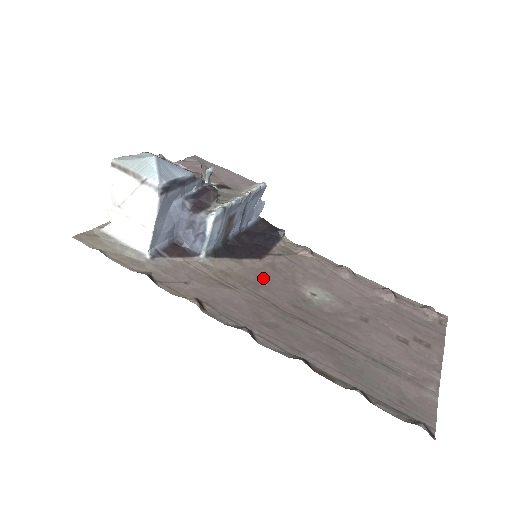
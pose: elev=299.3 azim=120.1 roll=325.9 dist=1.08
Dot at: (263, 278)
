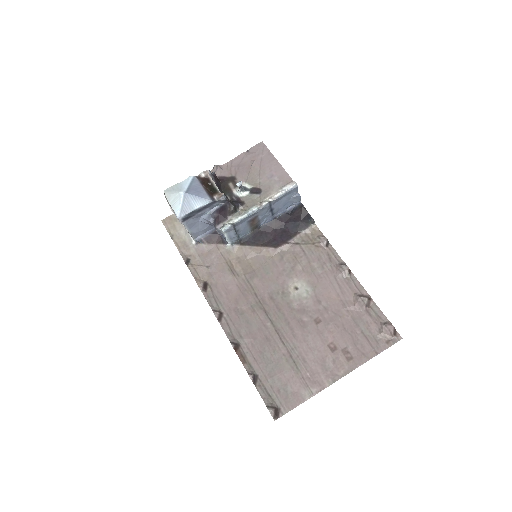
Dot at: (265, 267)
